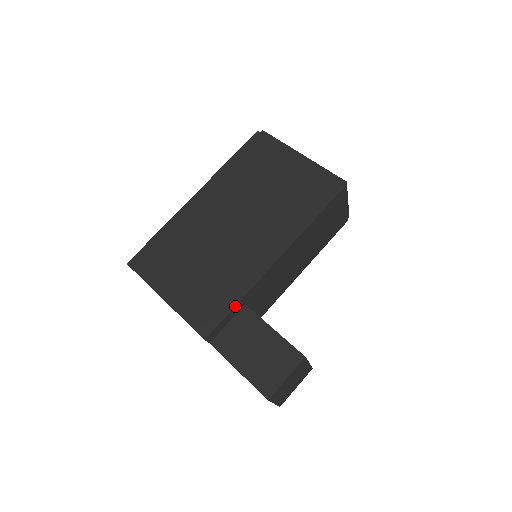
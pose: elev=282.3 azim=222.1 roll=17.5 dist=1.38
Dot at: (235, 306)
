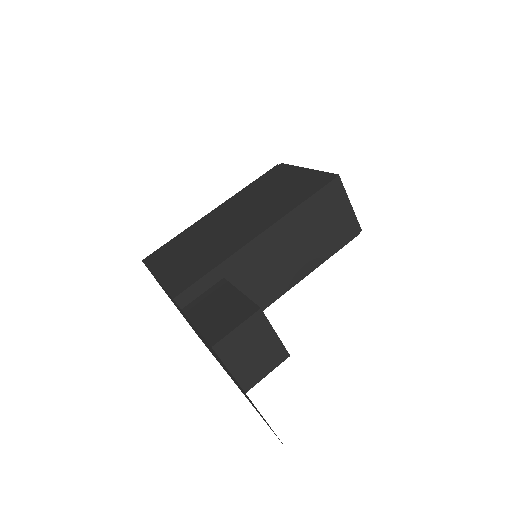
Dot at: (209, 272)
